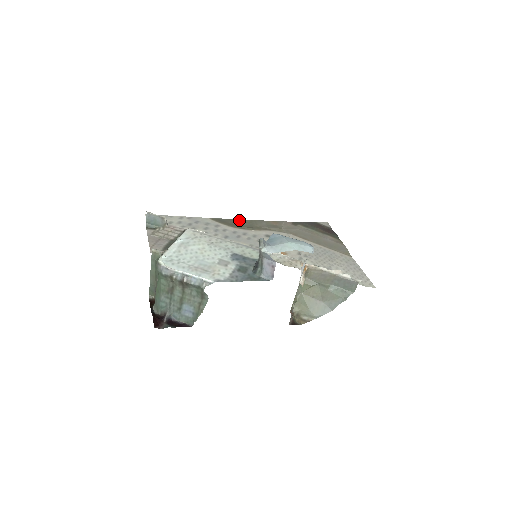
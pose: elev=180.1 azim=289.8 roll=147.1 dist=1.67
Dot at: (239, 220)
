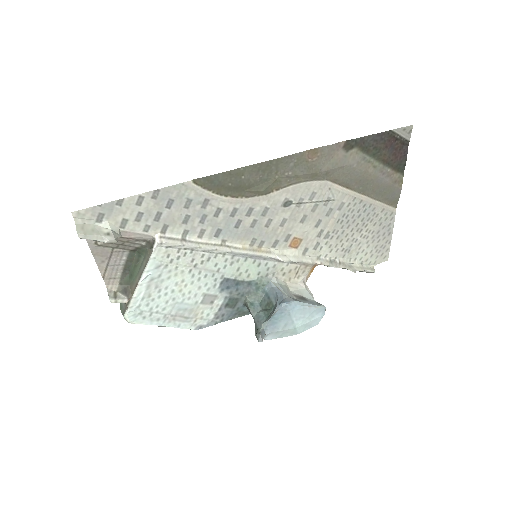
Dot at: (247, 169)
